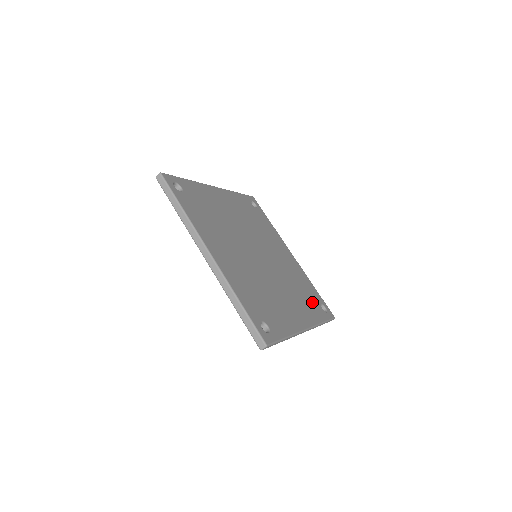
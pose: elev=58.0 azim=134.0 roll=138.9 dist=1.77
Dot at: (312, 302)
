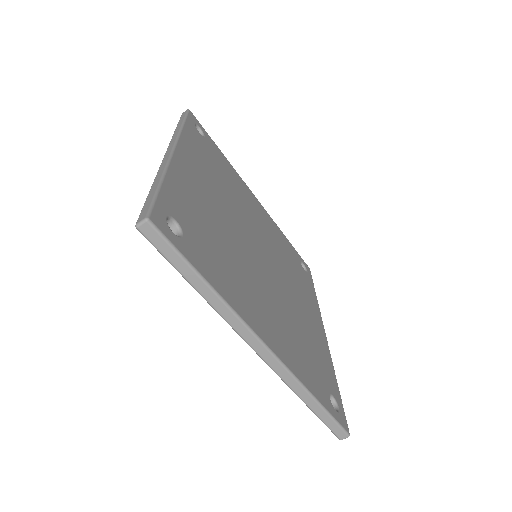
Dot at: (301, 272)
